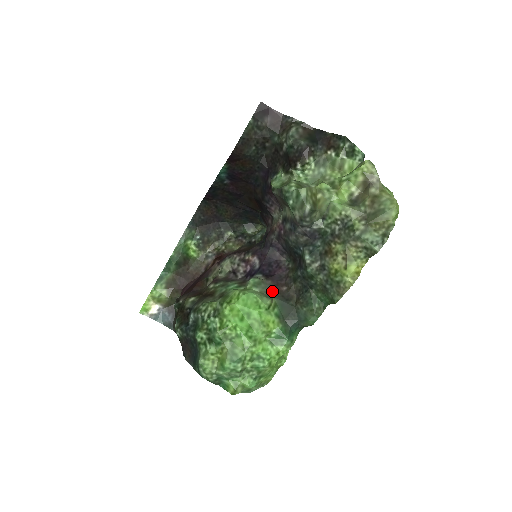
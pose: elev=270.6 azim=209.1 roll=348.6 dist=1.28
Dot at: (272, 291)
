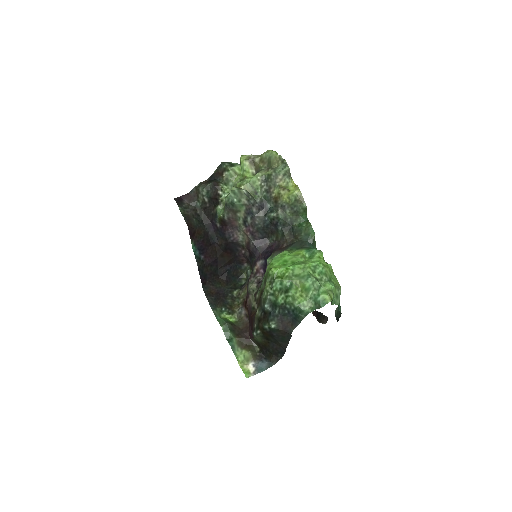
Dot at: occluded
